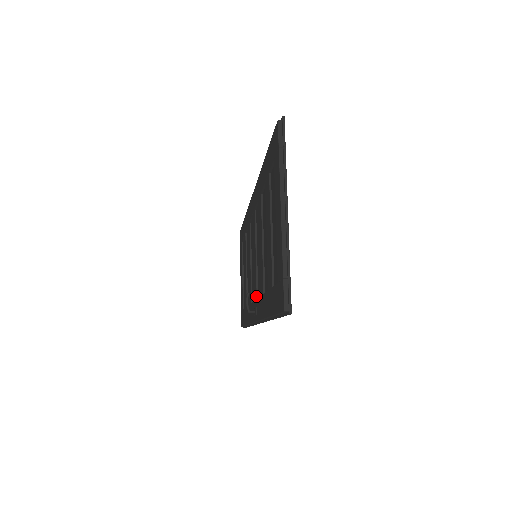
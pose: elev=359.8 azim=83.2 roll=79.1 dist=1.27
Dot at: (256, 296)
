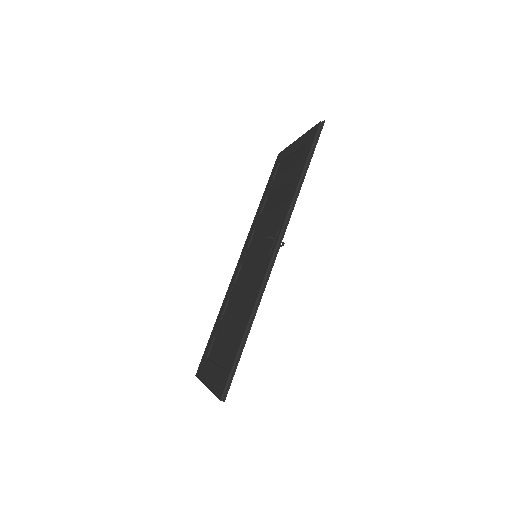
Dot at: (270, 242)
